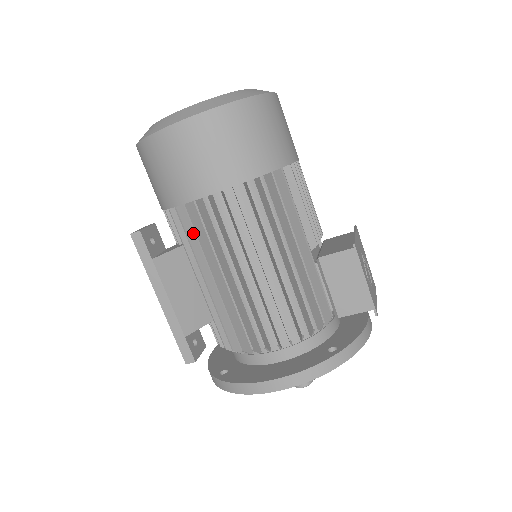
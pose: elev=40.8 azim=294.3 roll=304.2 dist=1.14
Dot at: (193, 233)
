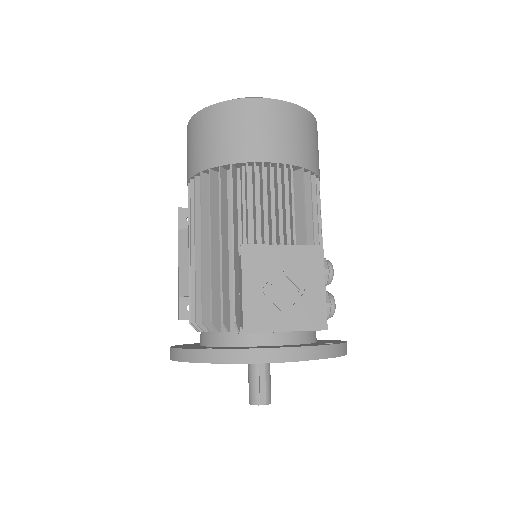
Dot at: occluded
